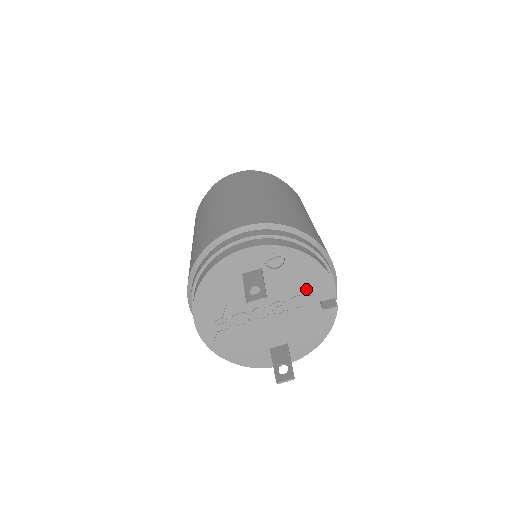
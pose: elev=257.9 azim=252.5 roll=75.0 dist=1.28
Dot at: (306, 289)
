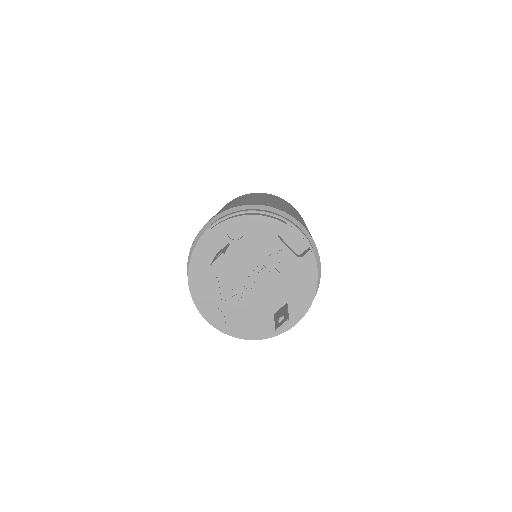
Dot at: (274, 246)
